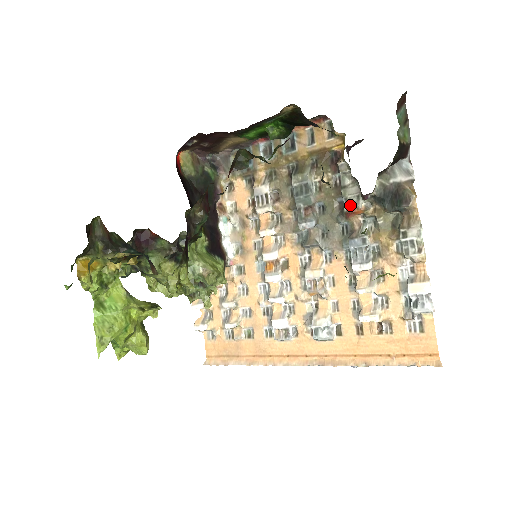
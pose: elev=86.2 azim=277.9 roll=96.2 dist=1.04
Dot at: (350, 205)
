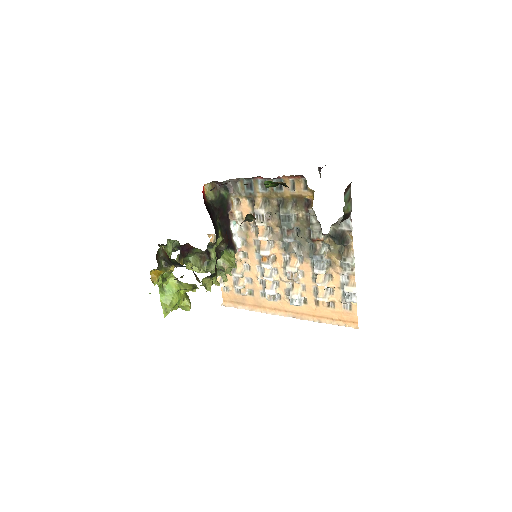
Dot at: (315, 235)
